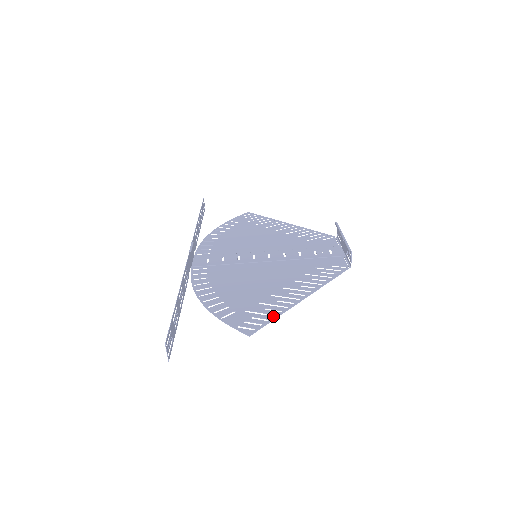
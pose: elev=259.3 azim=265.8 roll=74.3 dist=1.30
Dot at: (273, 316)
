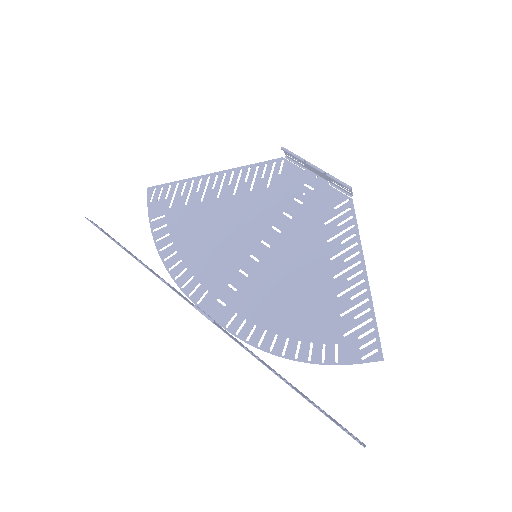
Dot at: (372, 321)
